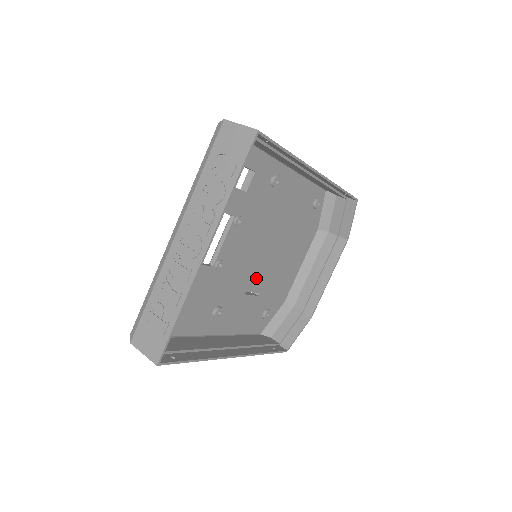
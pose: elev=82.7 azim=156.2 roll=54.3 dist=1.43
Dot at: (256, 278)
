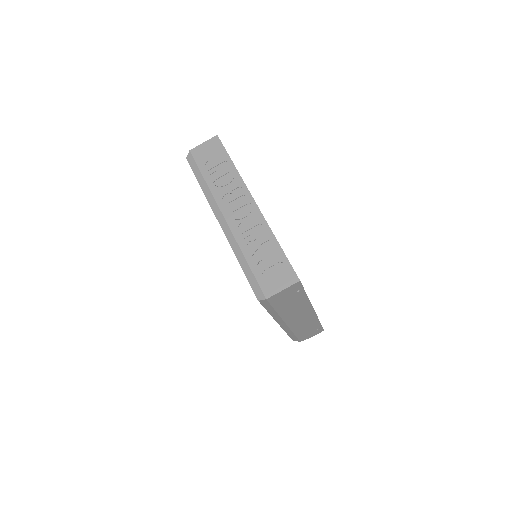
Dot at: occluded
